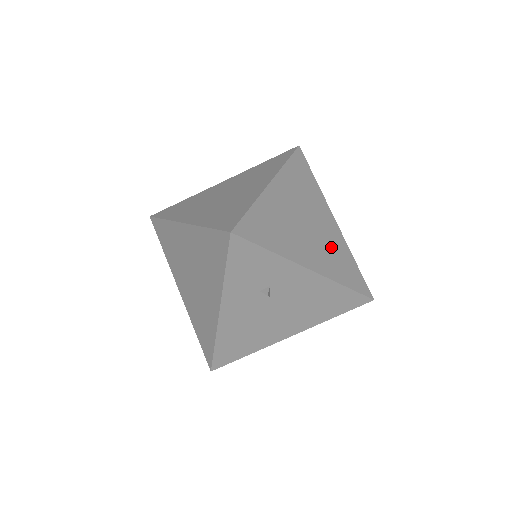
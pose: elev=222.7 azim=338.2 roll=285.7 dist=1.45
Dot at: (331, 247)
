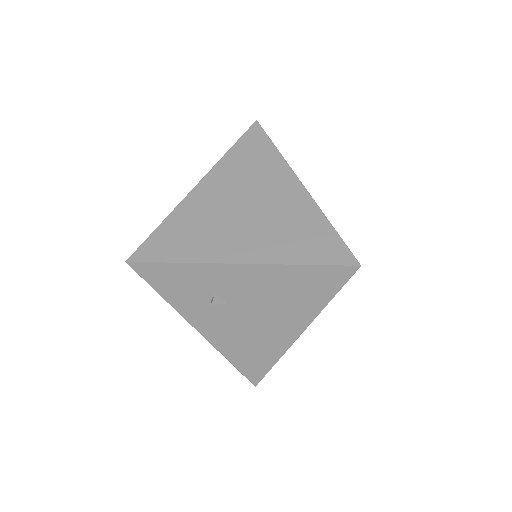
Dot at: (284, 222)
